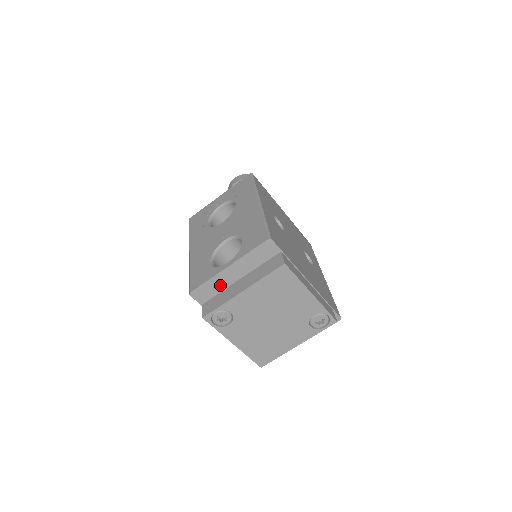
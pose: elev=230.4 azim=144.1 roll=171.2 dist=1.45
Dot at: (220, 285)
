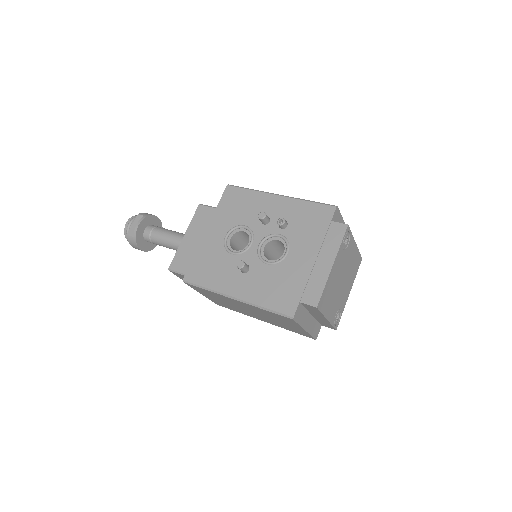
Dot at: occluded
